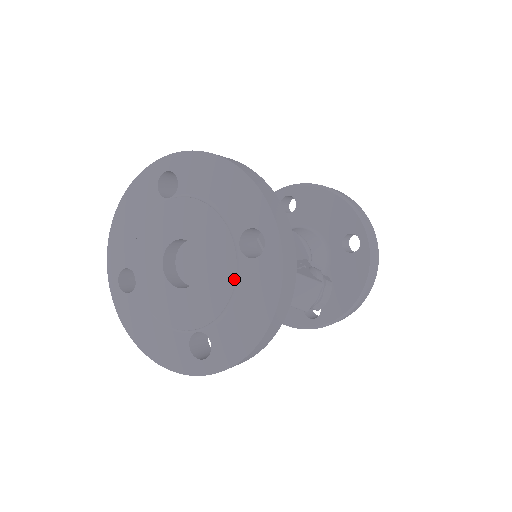
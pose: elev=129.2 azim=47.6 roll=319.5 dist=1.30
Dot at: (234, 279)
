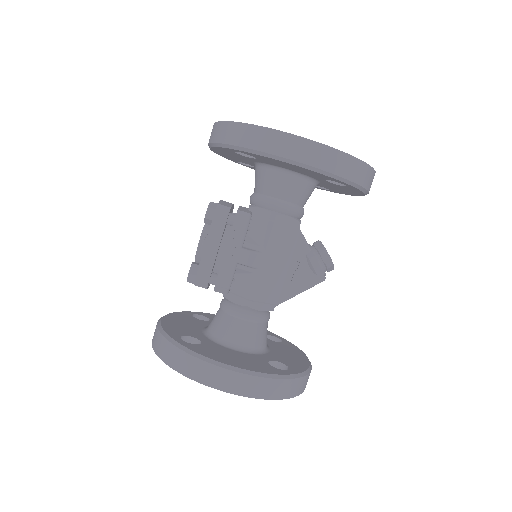
Dot at: occluded
